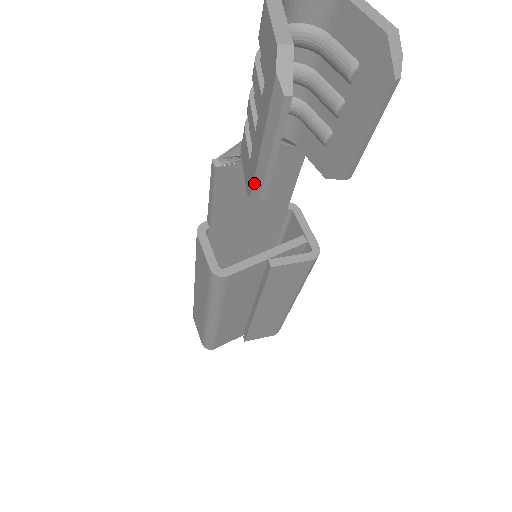
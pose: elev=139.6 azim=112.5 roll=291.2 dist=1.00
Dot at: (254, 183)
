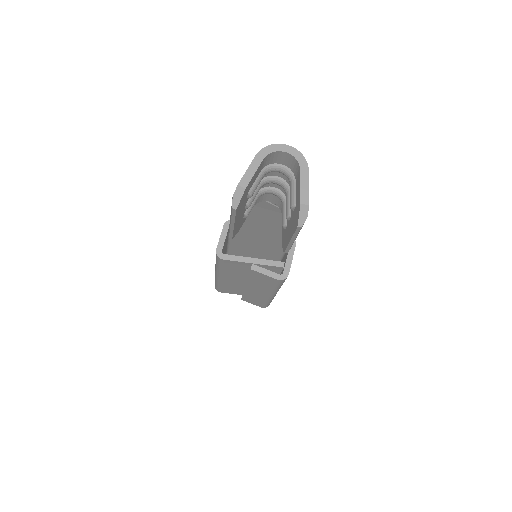
Dot at: (229, 228)
